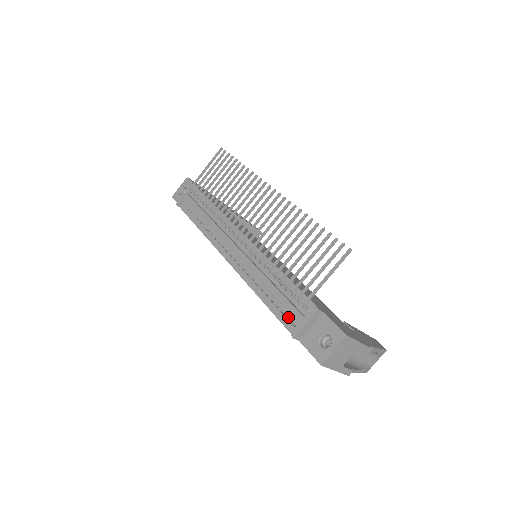
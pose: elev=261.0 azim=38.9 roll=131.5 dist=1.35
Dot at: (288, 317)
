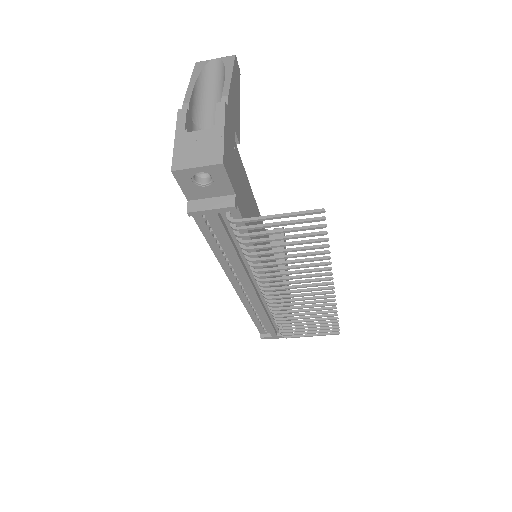
Dot at: occluded
